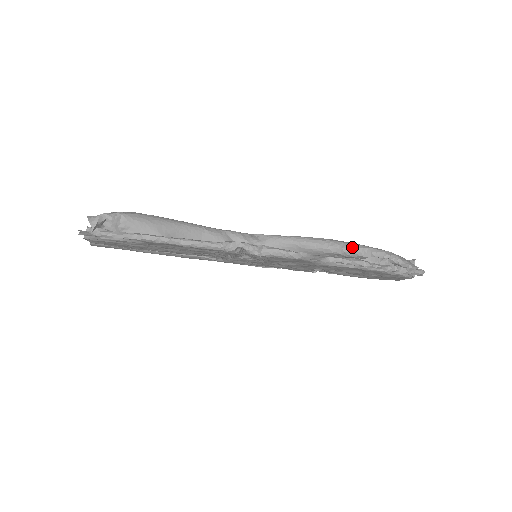
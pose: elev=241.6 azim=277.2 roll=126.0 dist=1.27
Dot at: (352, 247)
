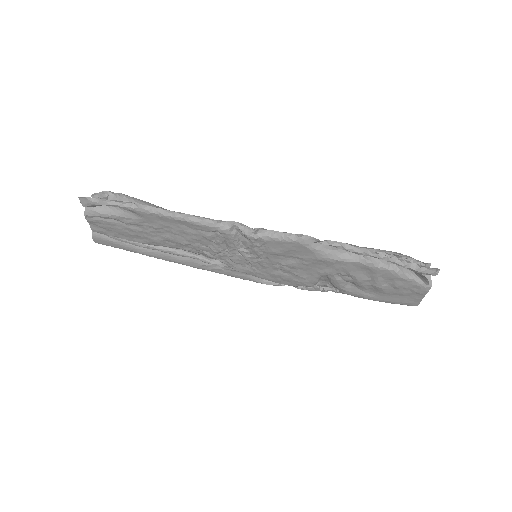
Dot at: occluded
